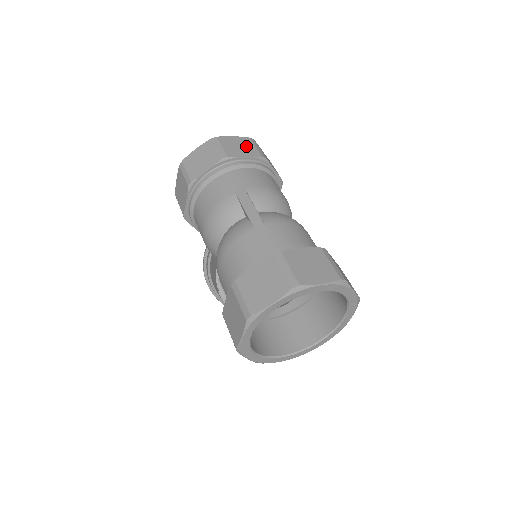
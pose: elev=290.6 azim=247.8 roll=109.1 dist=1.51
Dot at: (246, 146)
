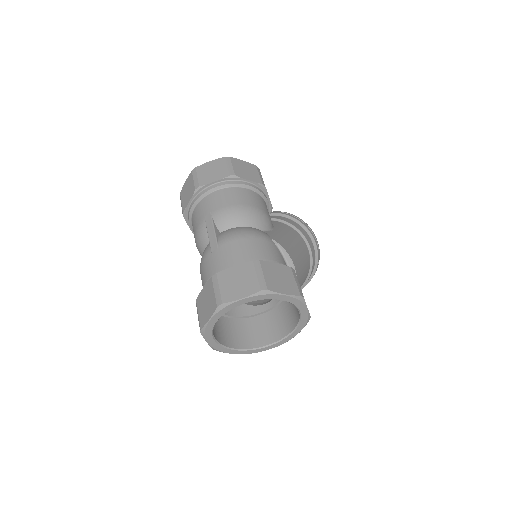
Dot at: (218, 168)
